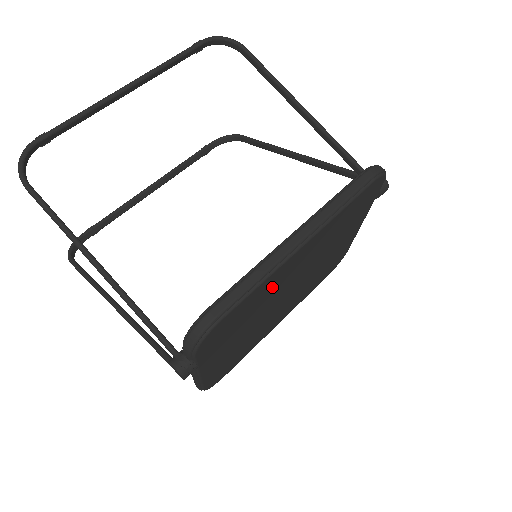
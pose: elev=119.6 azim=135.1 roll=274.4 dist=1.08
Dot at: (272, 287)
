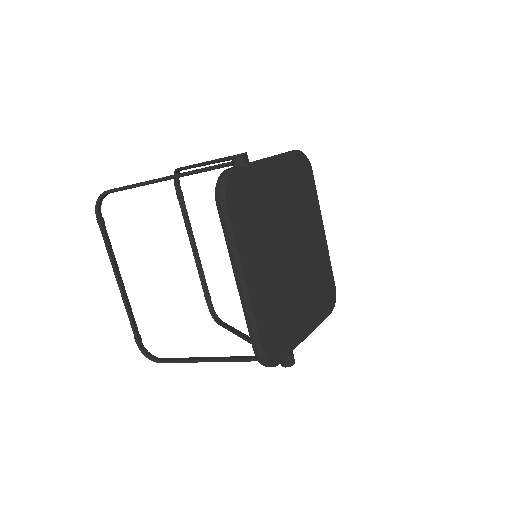
Dot at: (268, 296)
